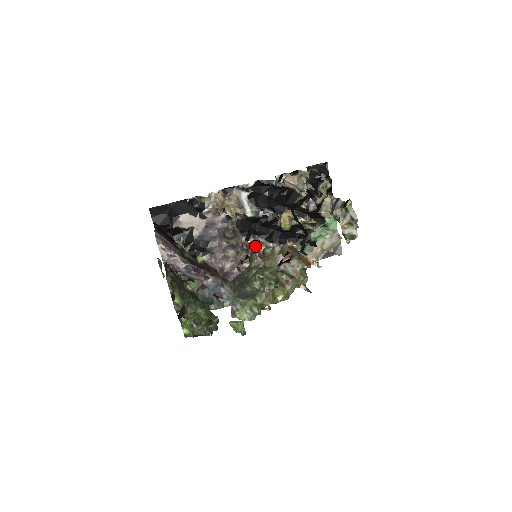
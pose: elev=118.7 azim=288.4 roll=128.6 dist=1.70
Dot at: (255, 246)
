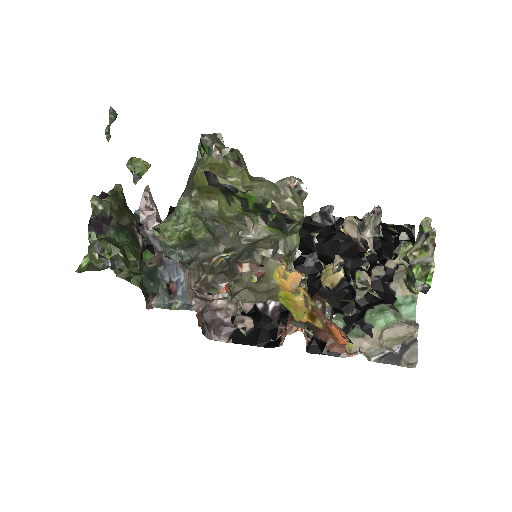
Dot at: occluded
